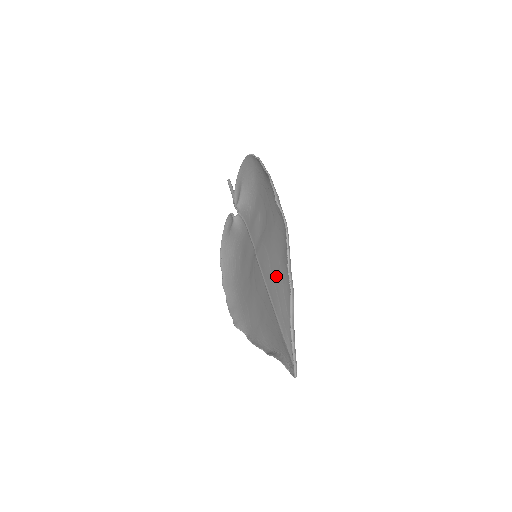
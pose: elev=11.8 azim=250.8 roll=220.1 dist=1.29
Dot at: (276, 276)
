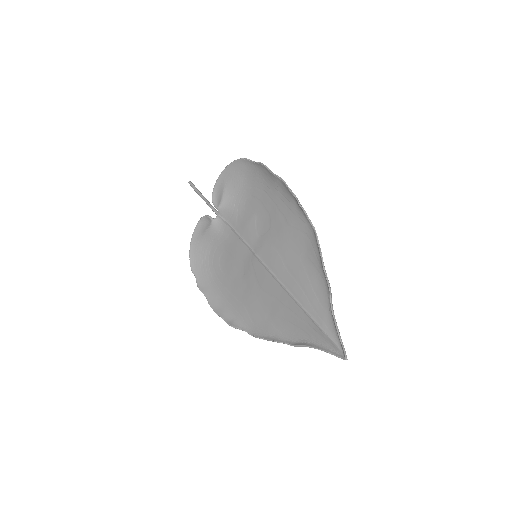
Dot at: (297, 273)
